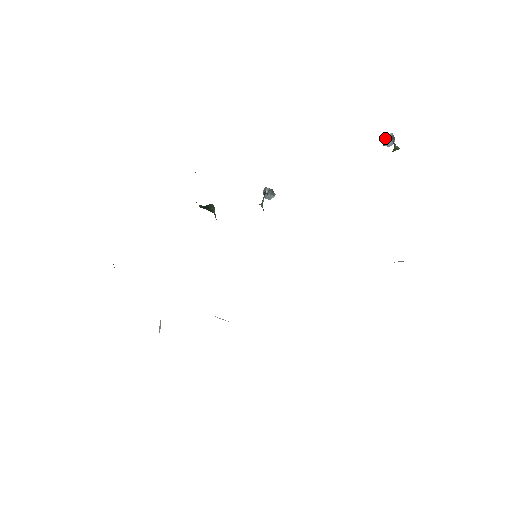
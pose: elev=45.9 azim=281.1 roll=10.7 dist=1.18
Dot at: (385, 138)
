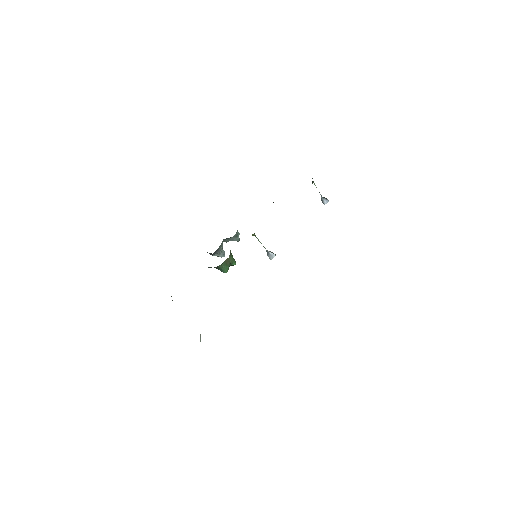
Dot at: (321, 200)
